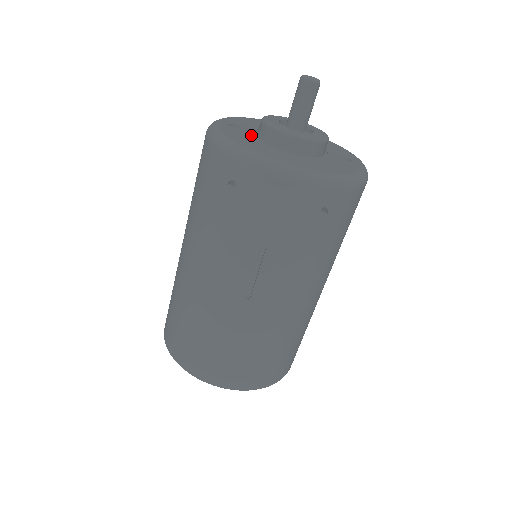
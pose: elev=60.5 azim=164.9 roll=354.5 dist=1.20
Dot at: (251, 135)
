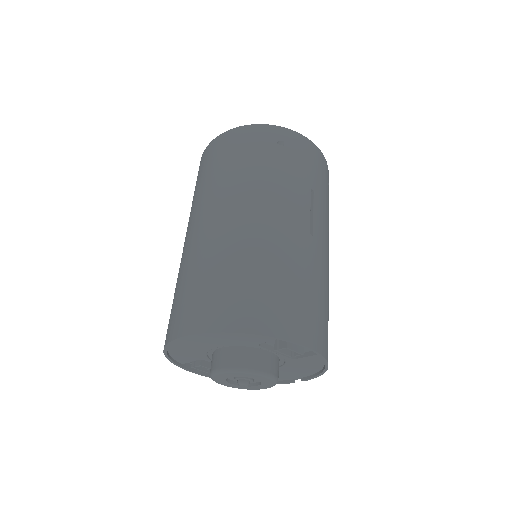
Dot at: occluded
